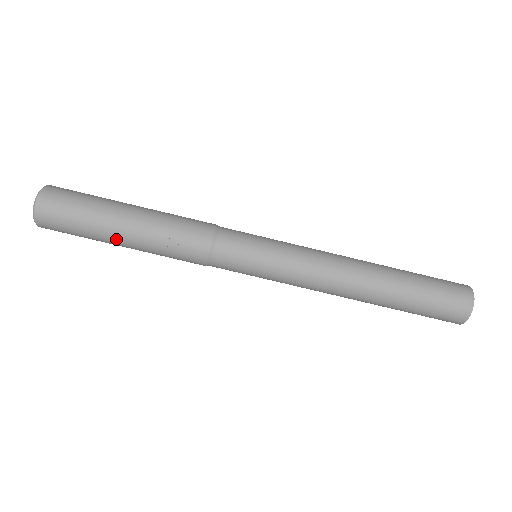
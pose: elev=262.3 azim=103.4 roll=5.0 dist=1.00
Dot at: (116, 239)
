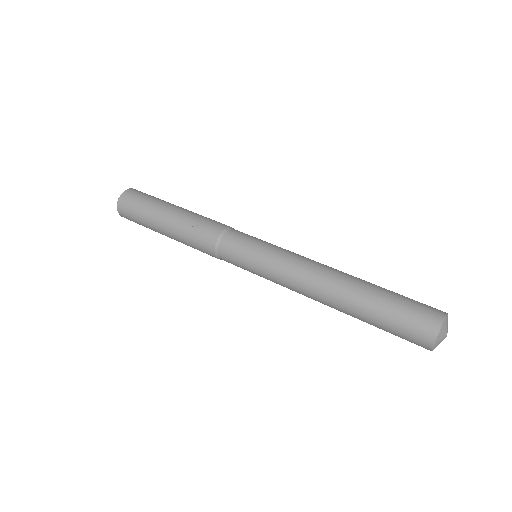
Dot at: (161, 220)
